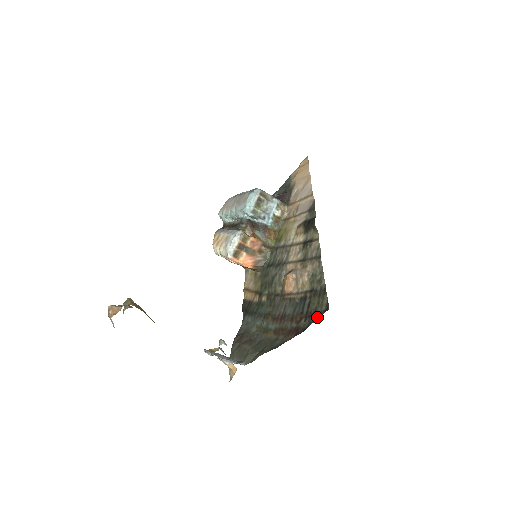
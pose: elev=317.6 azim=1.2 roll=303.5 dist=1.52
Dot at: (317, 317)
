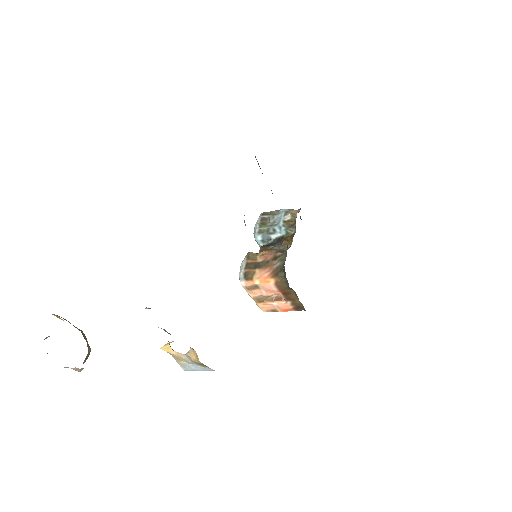
Dot at: occluded
